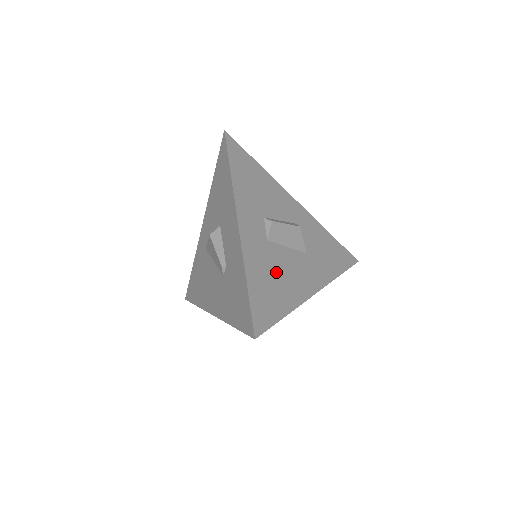
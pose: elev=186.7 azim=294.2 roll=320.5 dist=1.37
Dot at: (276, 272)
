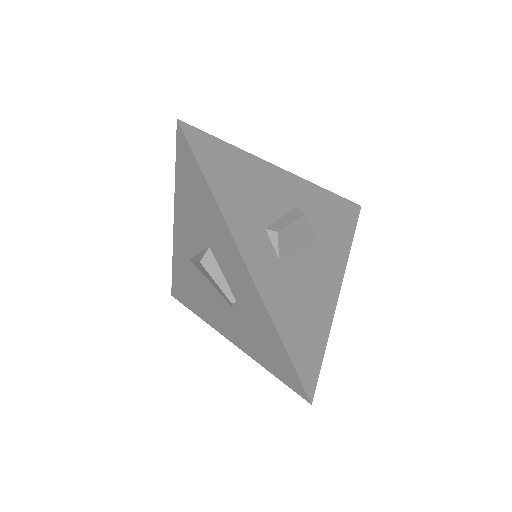
Dot at: (301, 297)
